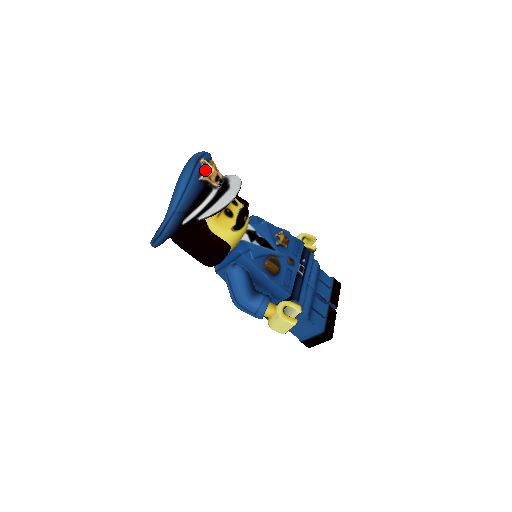
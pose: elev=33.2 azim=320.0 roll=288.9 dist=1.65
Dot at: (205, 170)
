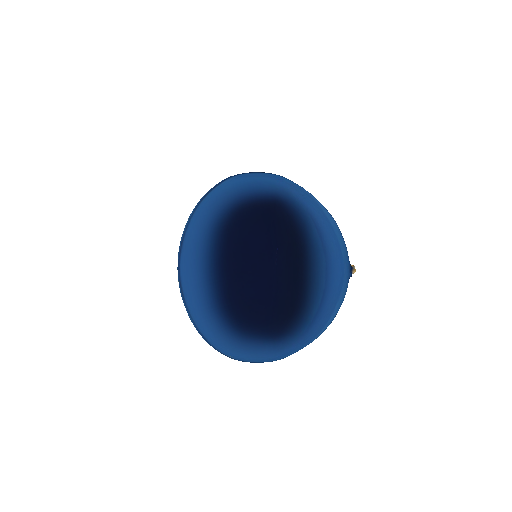
Dot at: occluded
